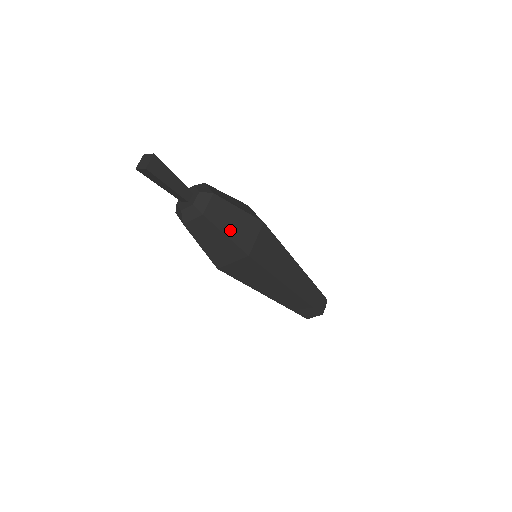
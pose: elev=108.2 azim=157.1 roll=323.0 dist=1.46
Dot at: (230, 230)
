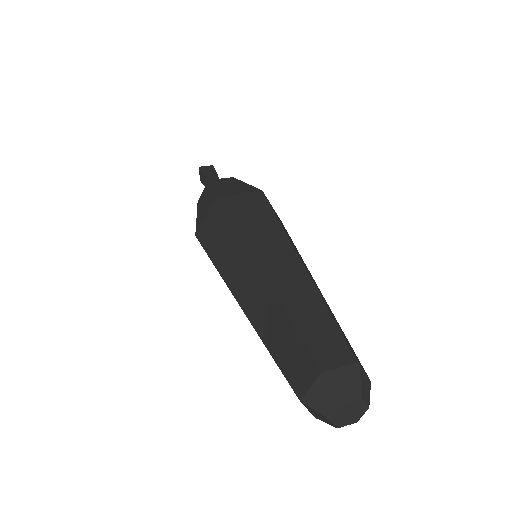
Dot at: (221, 187)
